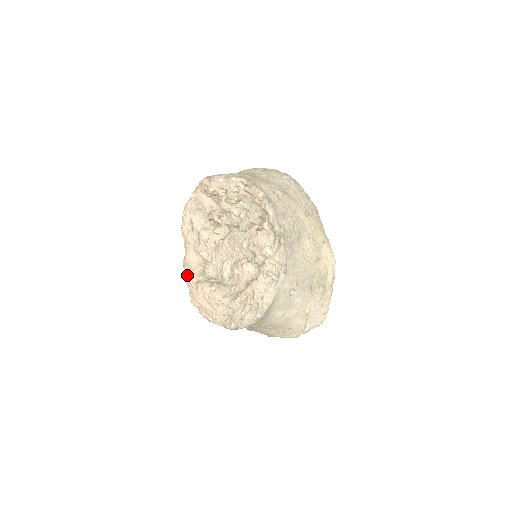
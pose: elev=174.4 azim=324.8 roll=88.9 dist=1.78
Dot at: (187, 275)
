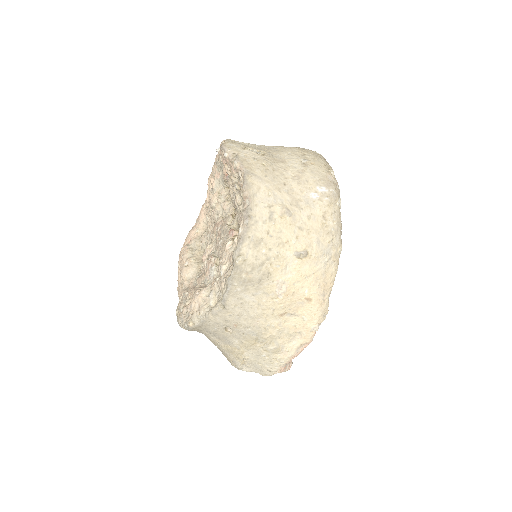
Dot at: (191, 229)
